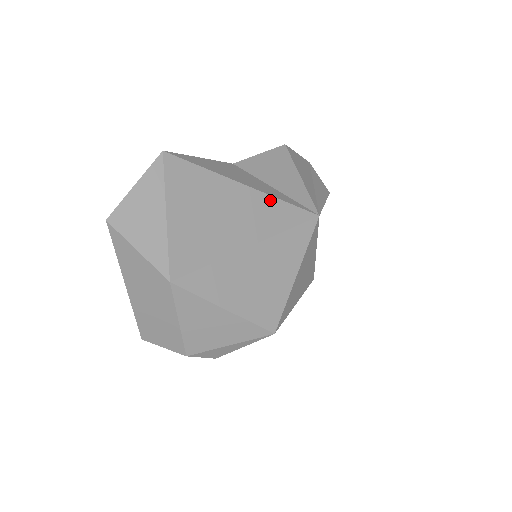
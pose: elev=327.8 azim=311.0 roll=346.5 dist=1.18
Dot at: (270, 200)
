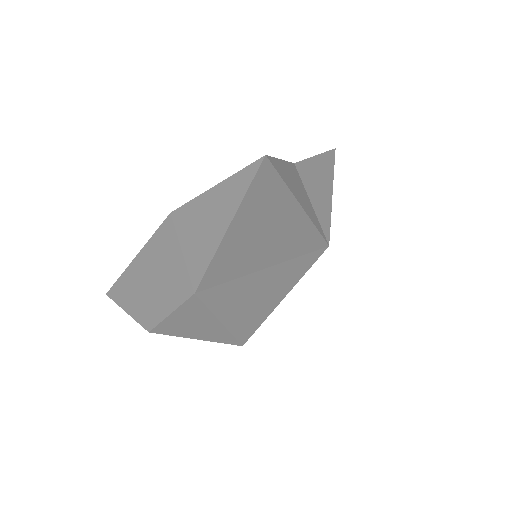
Dot at: (309, 226)
